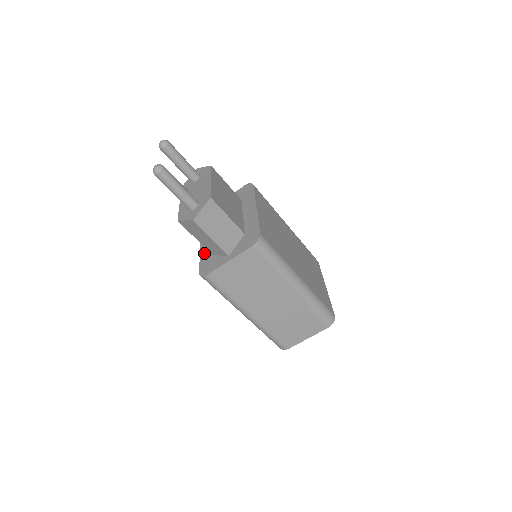
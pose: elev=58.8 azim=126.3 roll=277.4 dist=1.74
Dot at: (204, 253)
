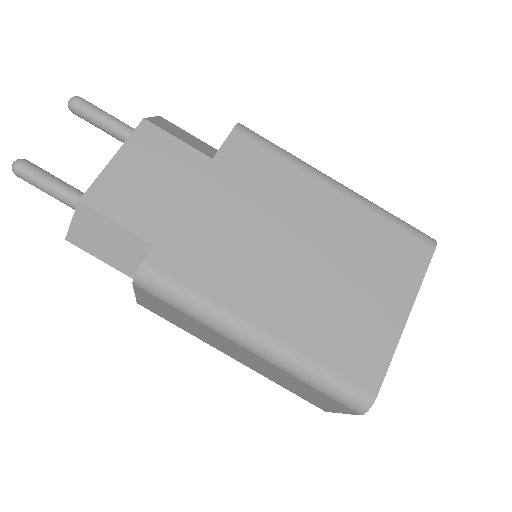
Dot at: occluded
